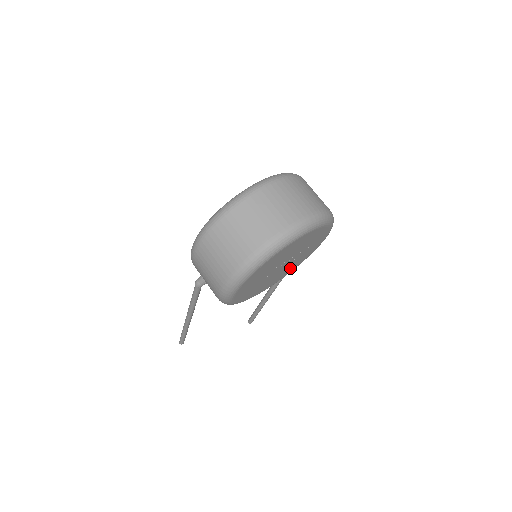
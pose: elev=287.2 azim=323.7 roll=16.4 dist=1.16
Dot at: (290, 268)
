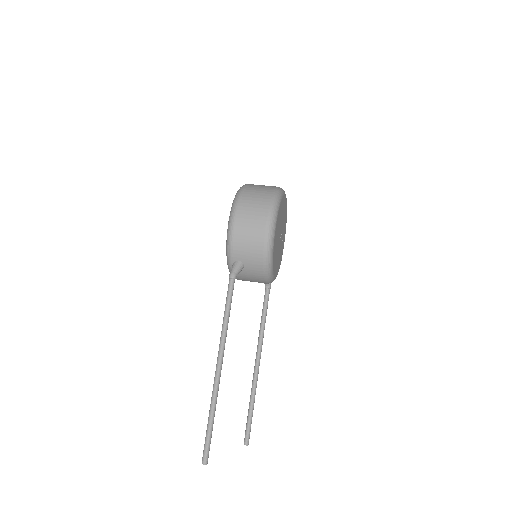
Dot at: (279, 261)
